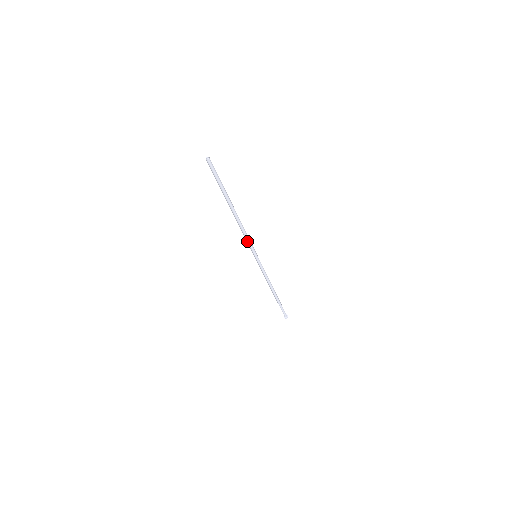
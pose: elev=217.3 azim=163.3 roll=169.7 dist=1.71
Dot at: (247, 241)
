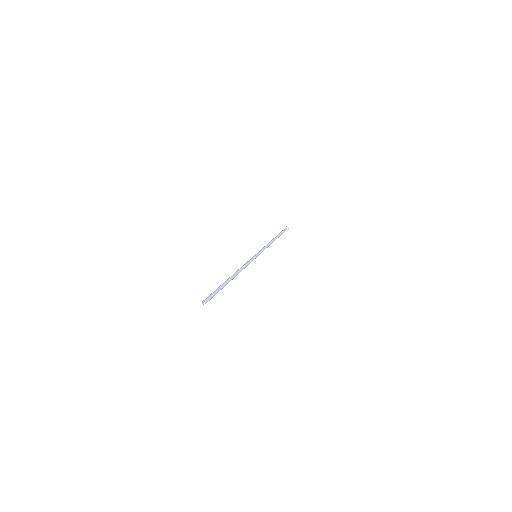
Dot at: occluded
